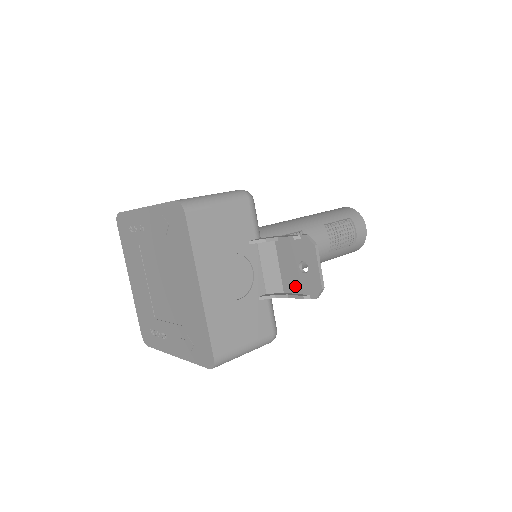
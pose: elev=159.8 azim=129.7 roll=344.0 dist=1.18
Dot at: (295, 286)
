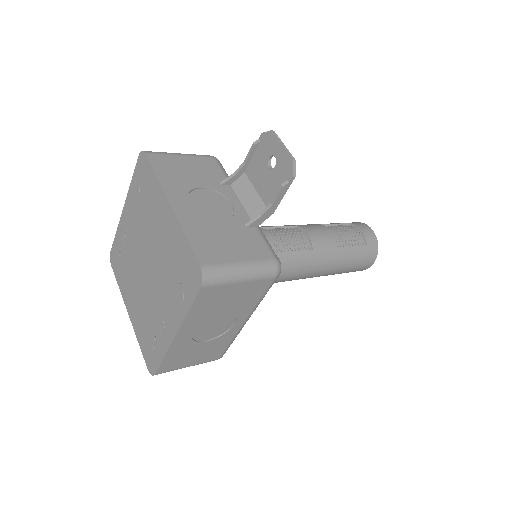
Dot at: (274, 190)
